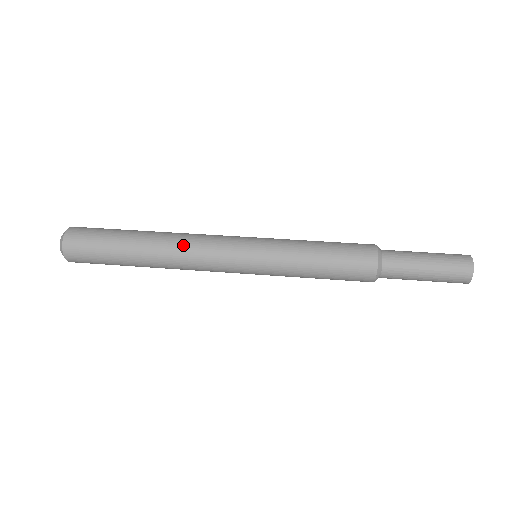
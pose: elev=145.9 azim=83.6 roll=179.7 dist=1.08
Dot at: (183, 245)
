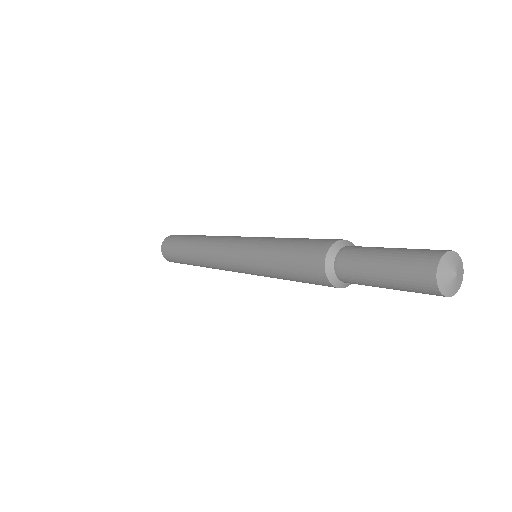
Dot at: (206, 247)
